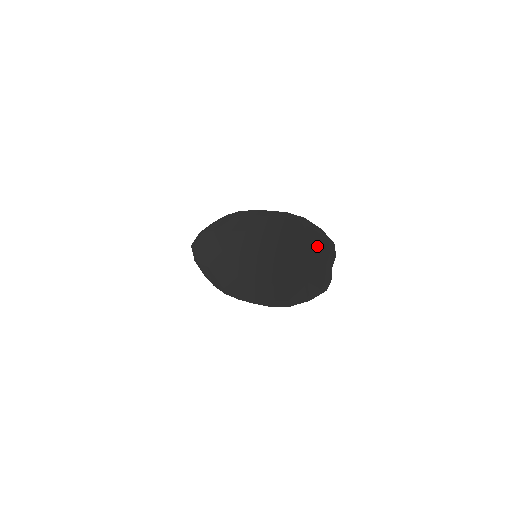
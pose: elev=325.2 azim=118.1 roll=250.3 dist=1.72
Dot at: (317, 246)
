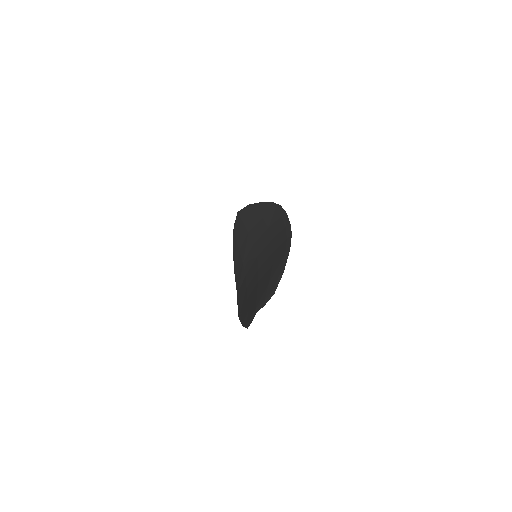
Dot at: (269, 285)
